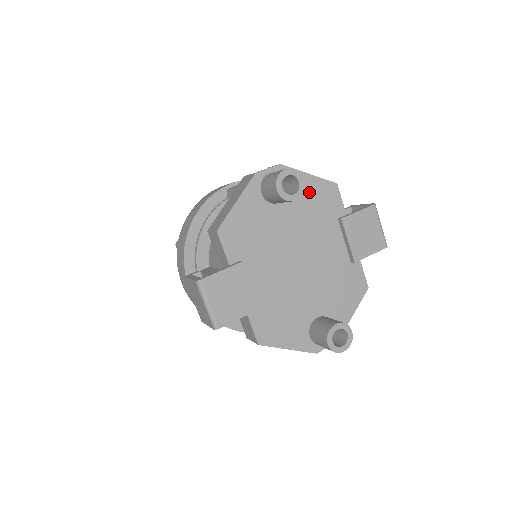
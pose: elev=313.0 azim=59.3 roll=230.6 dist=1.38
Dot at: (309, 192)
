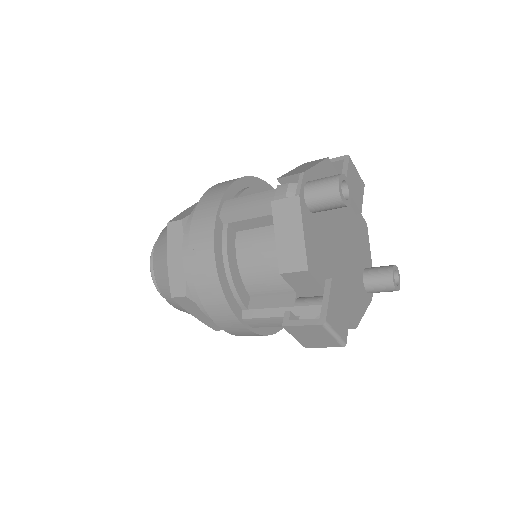
Dot at: occluded
